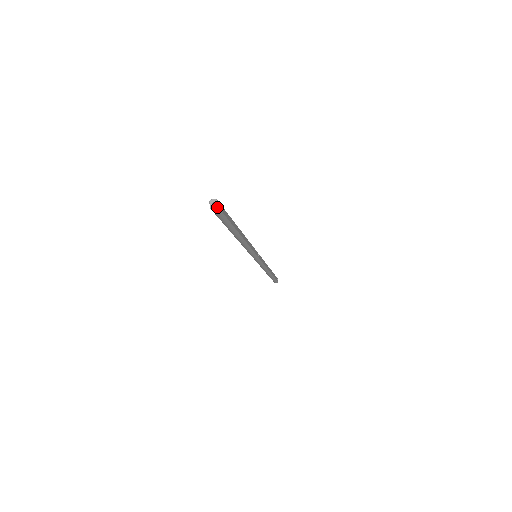
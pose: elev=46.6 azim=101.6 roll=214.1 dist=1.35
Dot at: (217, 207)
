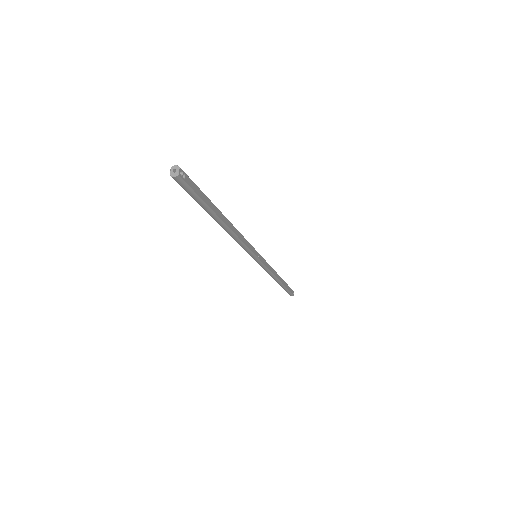
Dot at: (177, 175)
